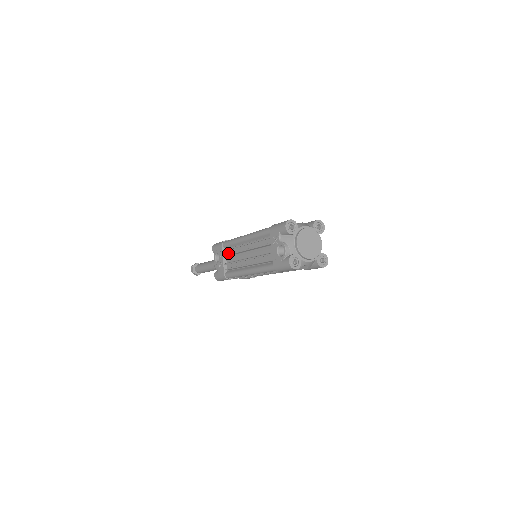
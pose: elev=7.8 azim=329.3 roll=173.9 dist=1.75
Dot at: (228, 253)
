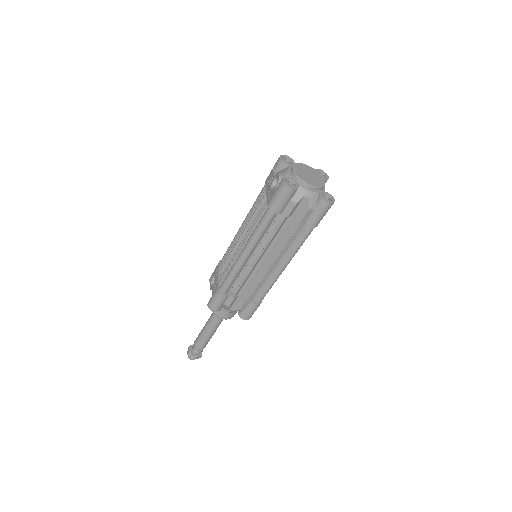
Dot at: (225, 267)
